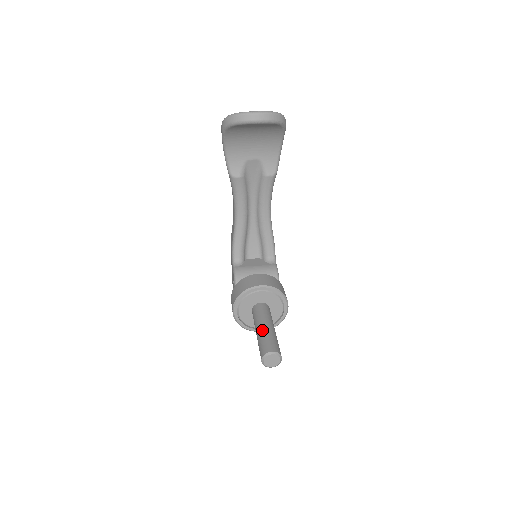
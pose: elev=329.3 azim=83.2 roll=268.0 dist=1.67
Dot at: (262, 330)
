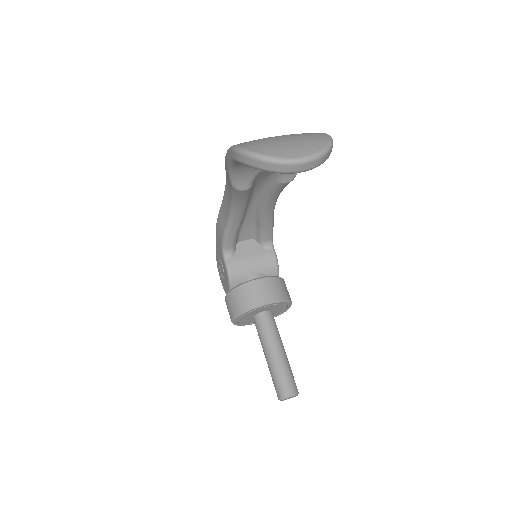
Dot at: (274, 360)
